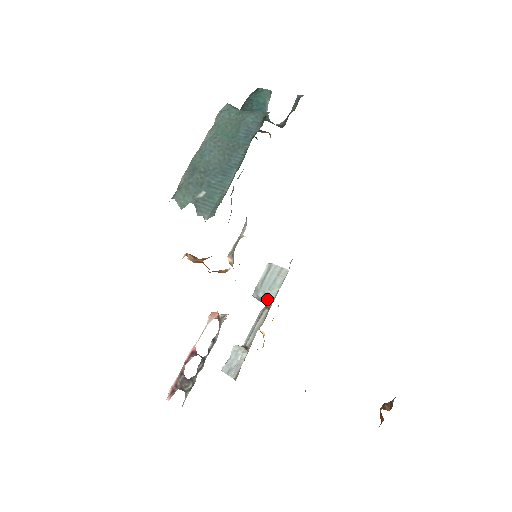
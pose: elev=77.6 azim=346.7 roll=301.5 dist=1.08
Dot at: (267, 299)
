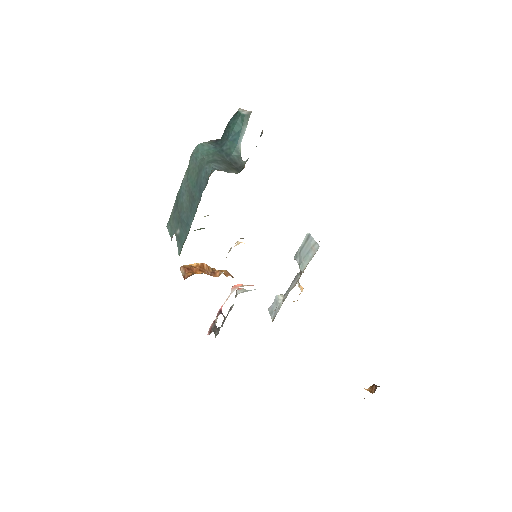
Dot at: (300, 267)
